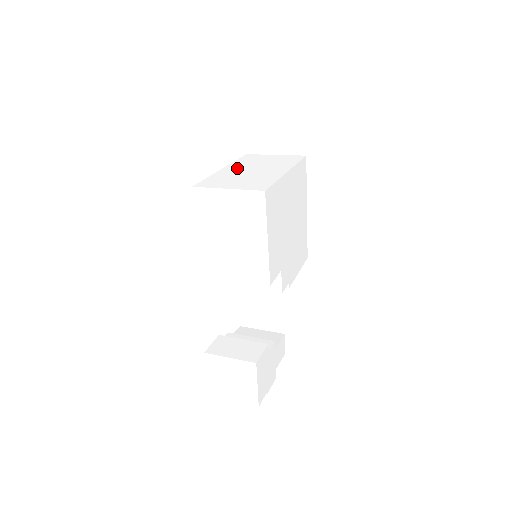
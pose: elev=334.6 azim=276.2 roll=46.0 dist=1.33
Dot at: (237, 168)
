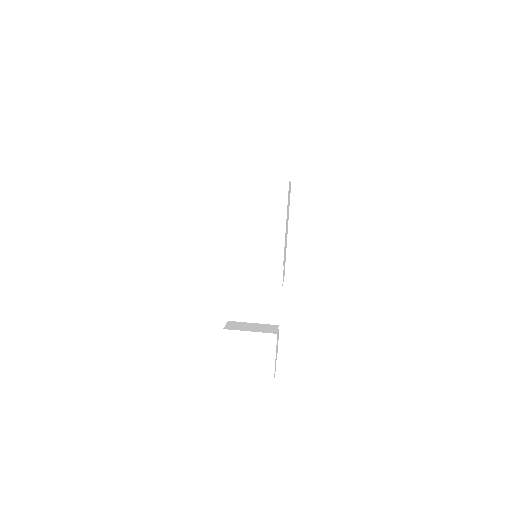
Dot at: occluded
